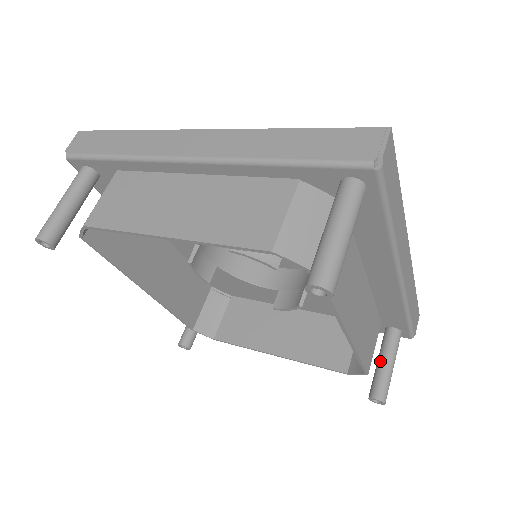
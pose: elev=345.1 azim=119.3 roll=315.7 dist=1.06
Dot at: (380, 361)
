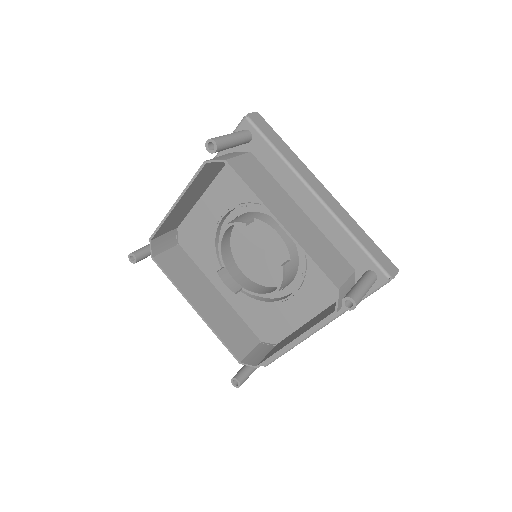
Dot at: occluded
